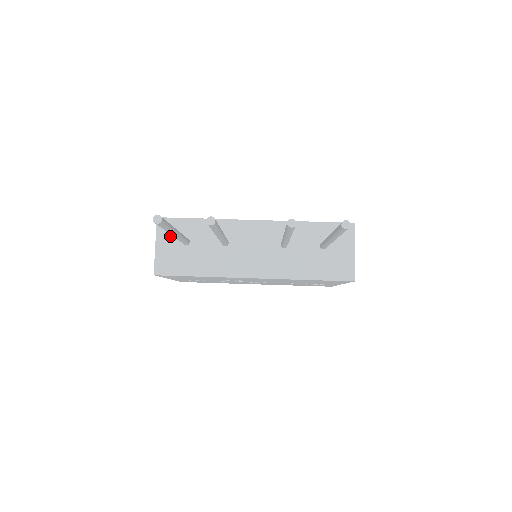
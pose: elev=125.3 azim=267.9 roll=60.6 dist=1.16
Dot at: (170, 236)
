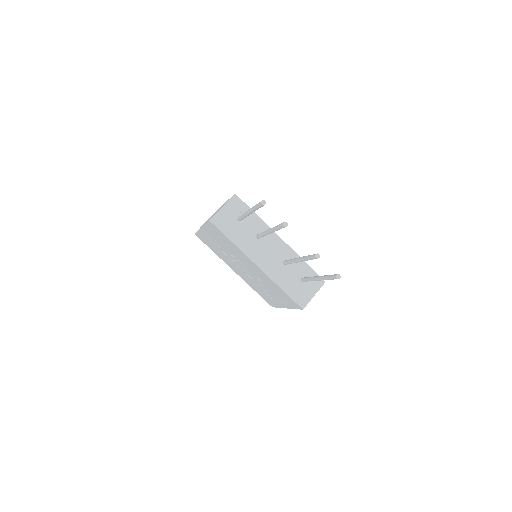
Dot at: (234, 209)
